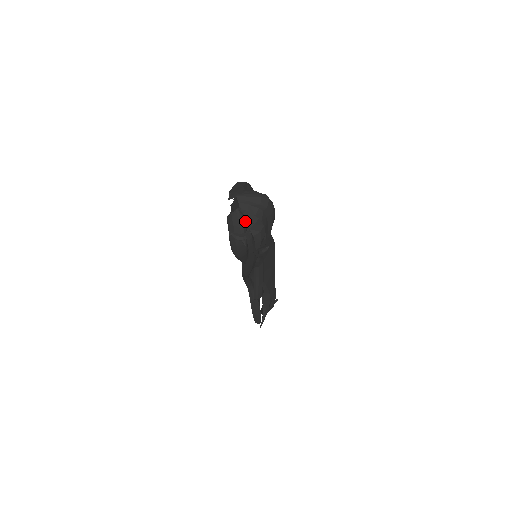
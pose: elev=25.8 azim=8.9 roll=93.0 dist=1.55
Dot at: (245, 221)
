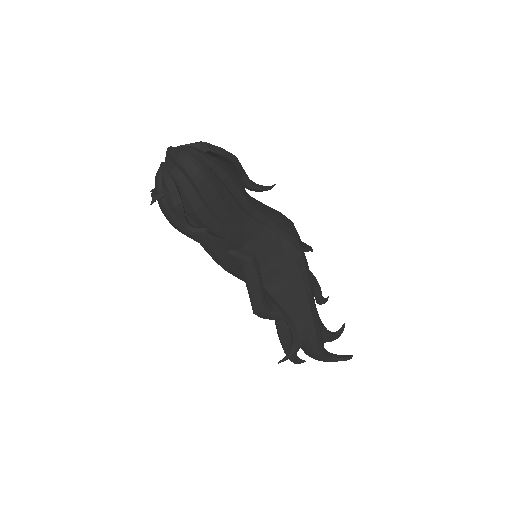
Dot at: (162, 177)
